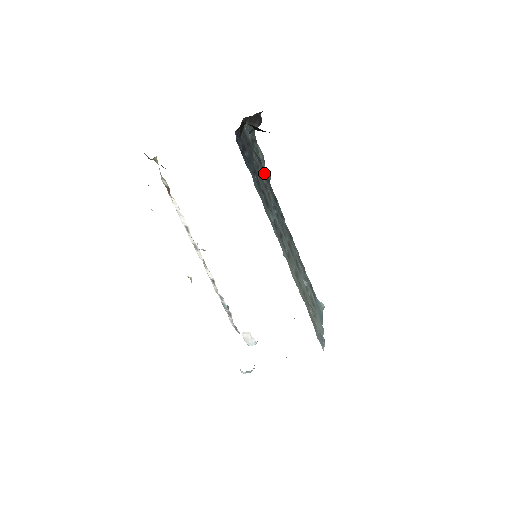
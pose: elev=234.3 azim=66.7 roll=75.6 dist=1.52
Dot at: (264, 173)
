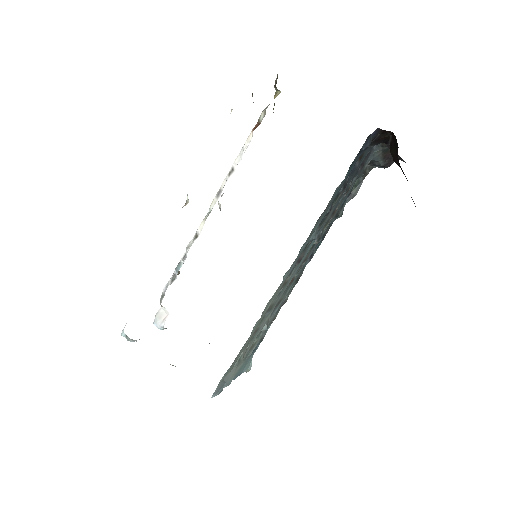
Dot at: (341, 206)
